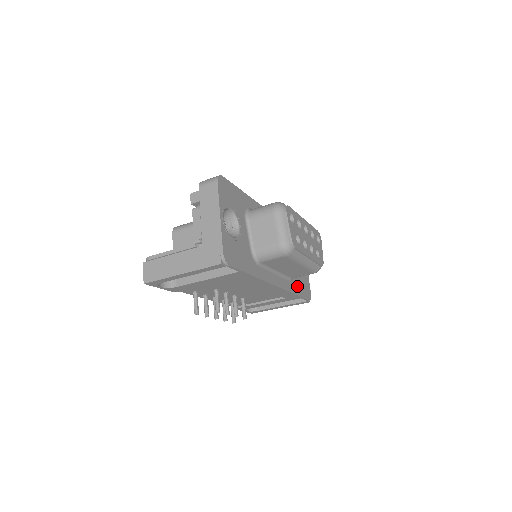
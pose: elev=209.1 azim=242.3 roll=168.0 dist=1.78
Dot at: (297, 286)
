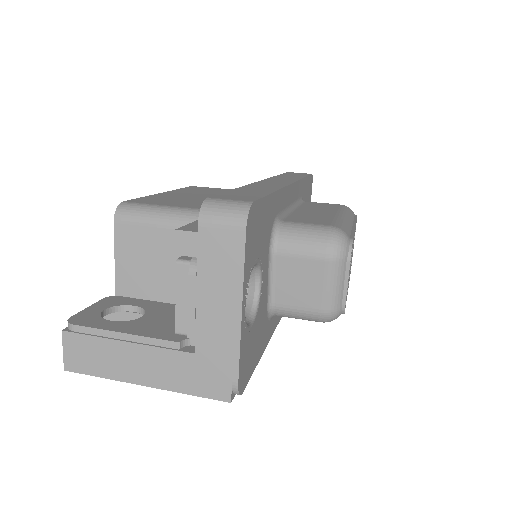
Dot at: occluded
